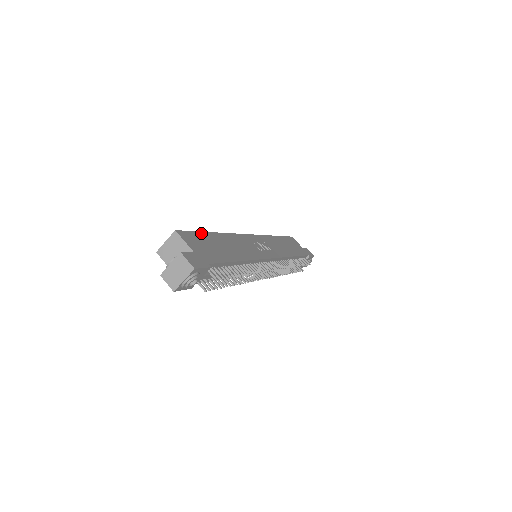
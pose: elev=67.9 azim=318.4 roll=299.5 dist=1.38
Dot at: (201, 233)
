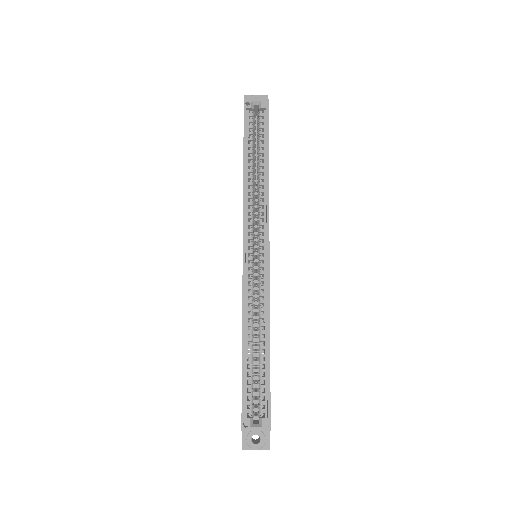
Dot at: occluded
